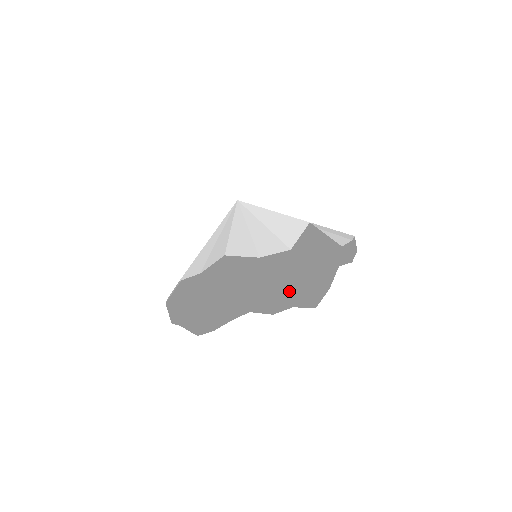
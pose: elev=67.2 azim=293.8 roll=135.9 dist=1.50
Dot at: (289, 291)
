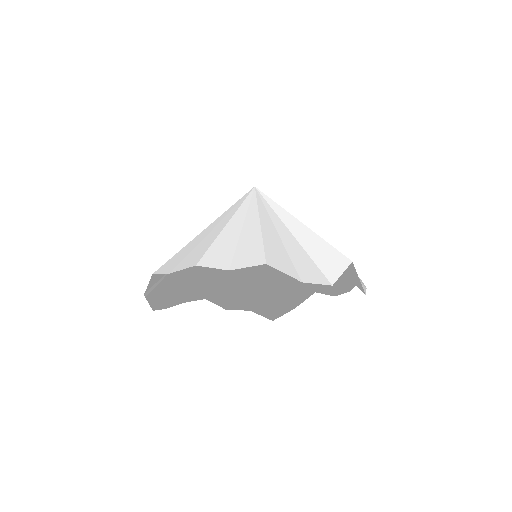
Dot at: (255, 295)
